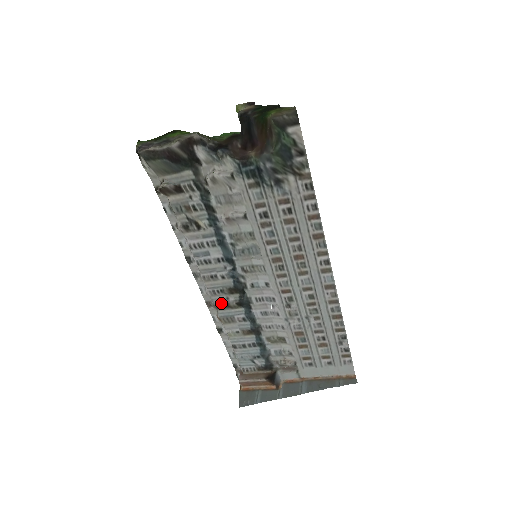
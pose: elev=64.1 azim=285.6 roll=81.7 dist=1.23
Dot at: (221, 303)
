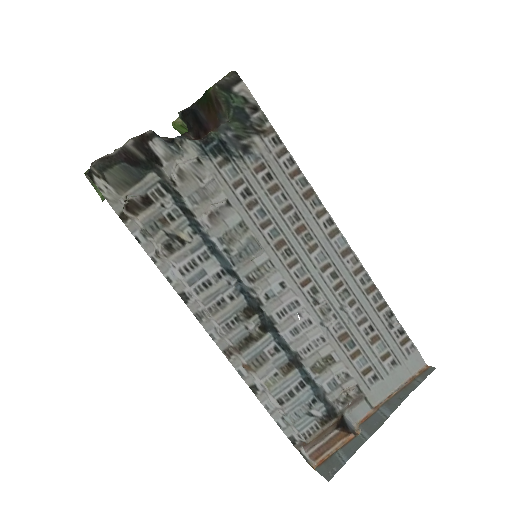
Dot at: (242, 338)
